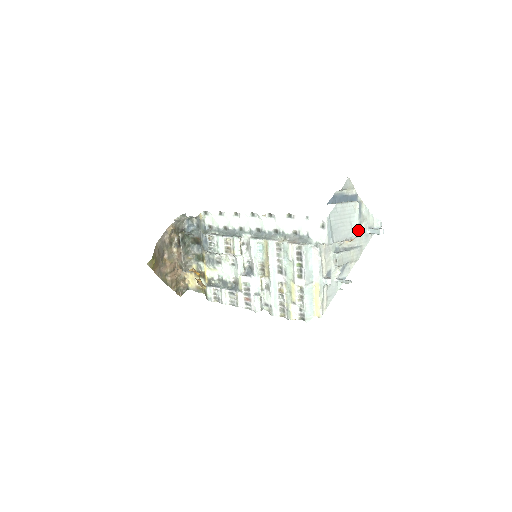
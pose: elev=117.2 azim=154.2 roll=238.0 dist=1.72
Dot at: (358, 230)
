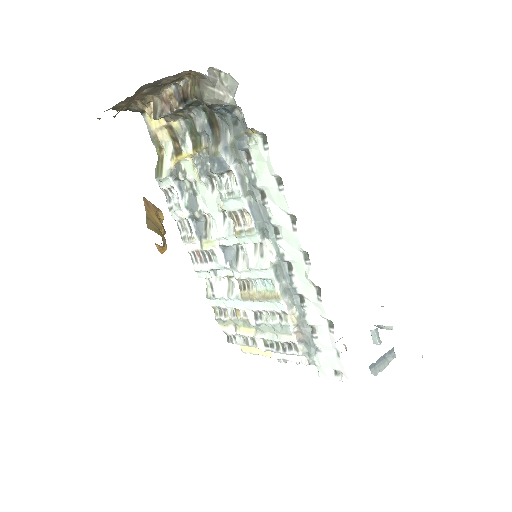
Dot at: occluded
